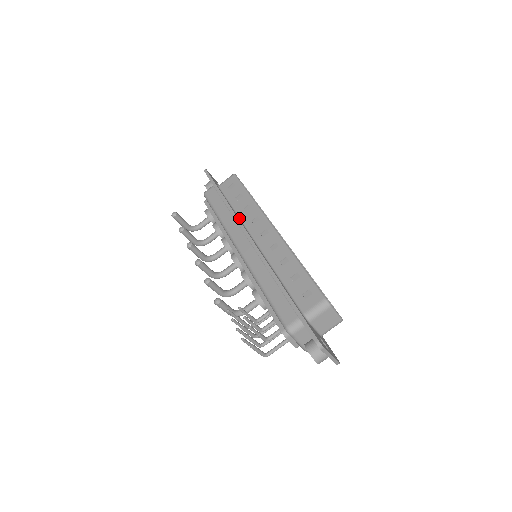
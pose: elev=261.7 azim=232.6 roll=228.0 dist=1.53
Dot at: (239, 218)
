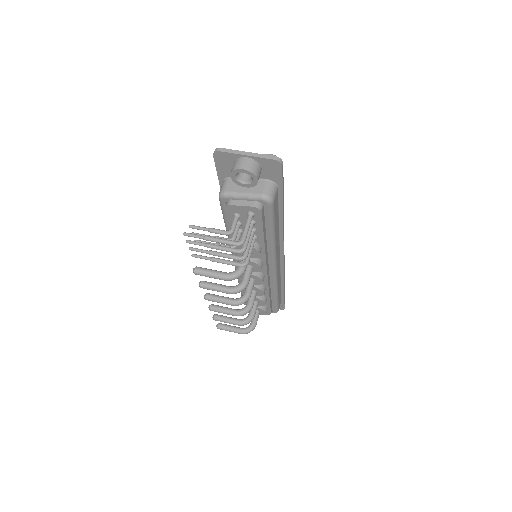
Dot at: occluded
